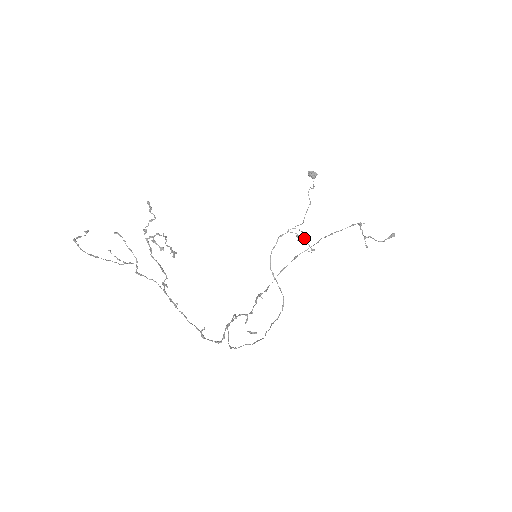
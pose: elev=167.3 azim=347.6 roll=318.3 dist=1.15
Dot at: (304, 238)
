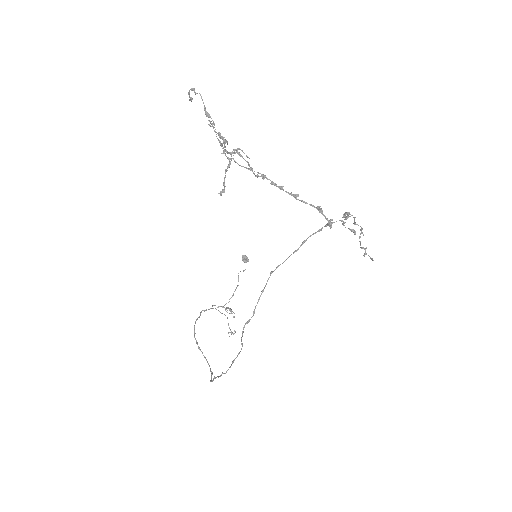
Dot at: (233, 312)
